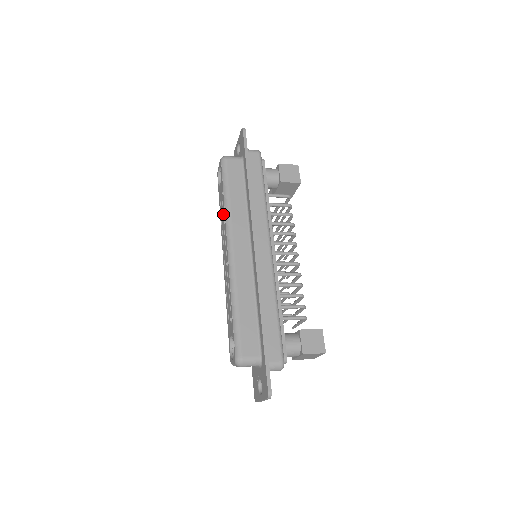
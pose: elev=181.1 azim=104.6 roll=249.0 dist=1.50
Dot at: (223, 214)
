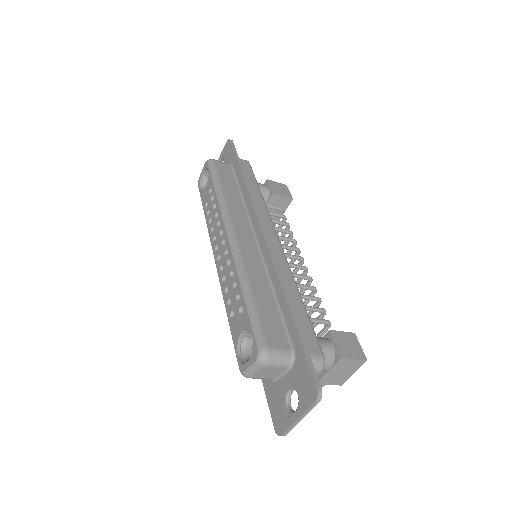
Dot at: (213, 209)
